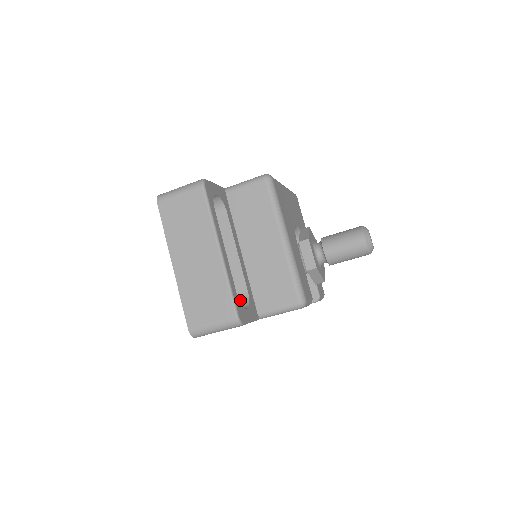
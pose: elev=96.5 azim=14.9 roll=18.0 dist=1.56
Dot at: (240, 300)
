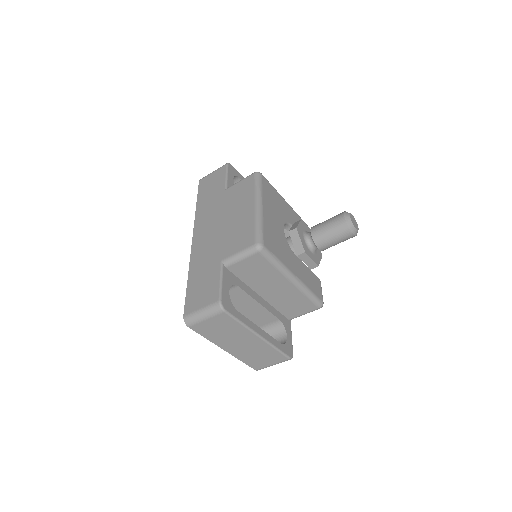
Dot at: (275, 325)
